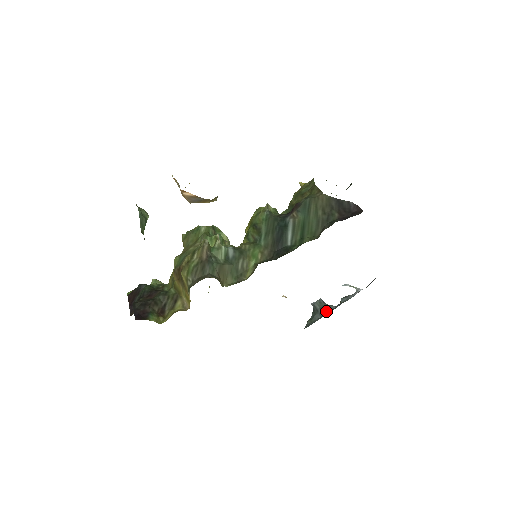
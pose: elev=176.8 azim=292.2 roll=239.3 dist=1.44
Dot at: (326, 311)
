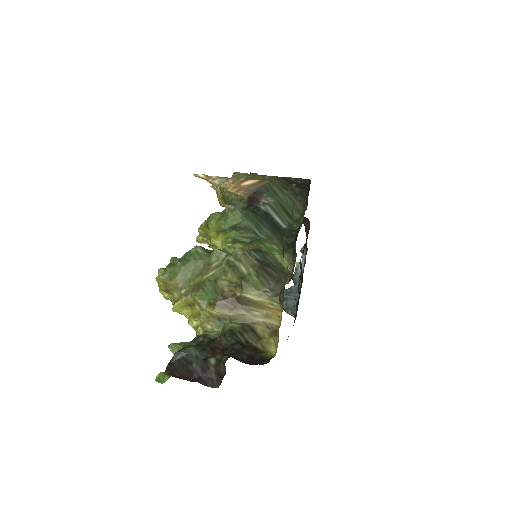
Dot at: (294, 293)
